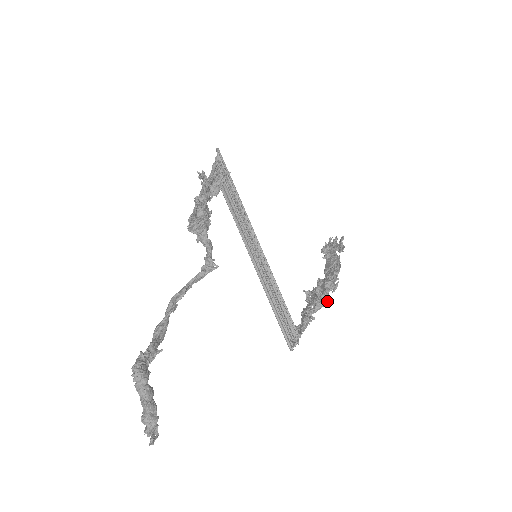
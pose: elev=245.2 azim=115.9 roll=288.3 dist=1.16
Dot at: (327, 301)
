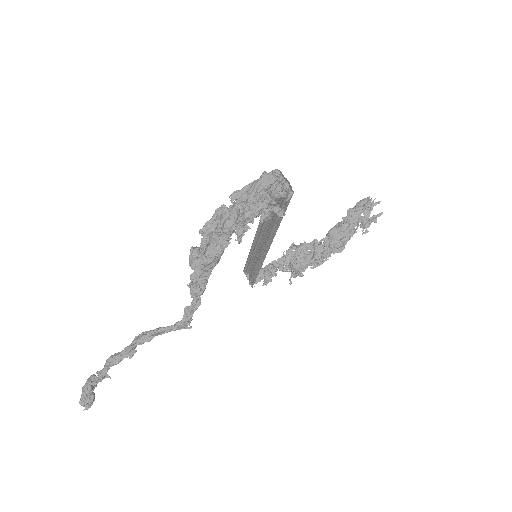
Dot at: occluded
